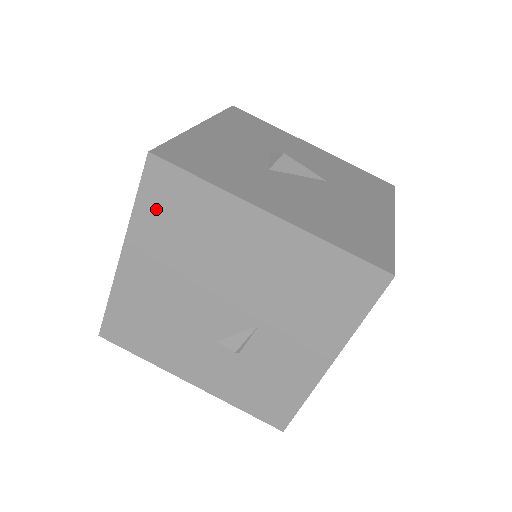
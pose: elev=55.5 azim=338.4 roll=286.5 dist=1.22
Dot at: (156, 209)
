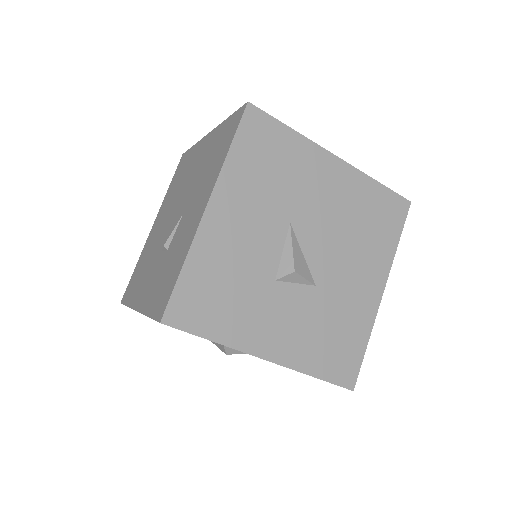
Dot at: (174, 181)
